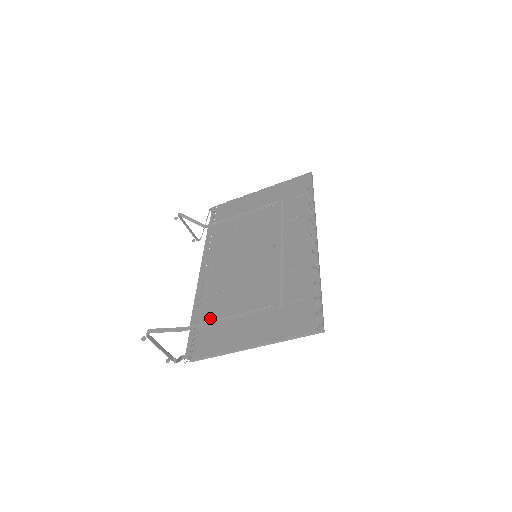
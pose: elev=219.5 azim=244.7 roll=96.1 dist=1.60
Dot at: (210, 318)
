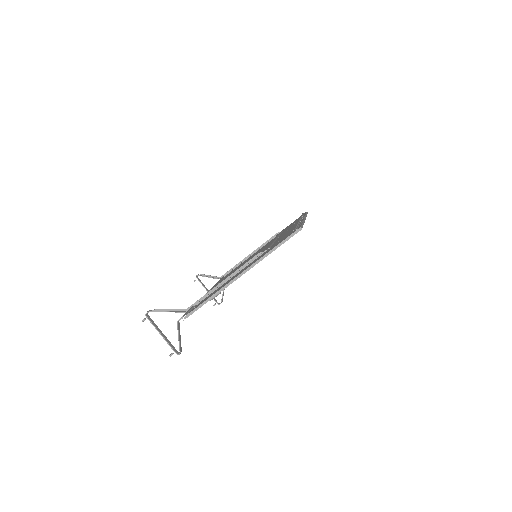
Dot at: occluded
